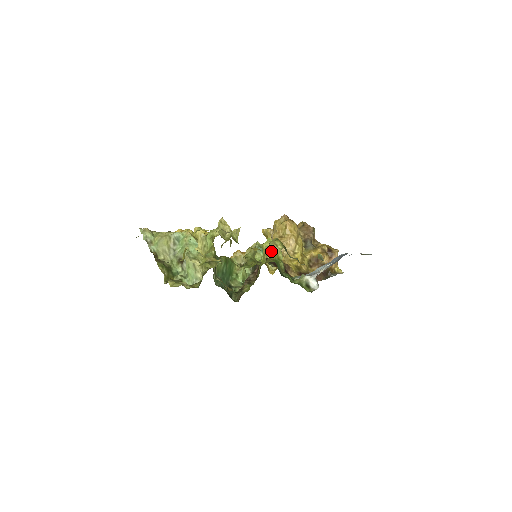
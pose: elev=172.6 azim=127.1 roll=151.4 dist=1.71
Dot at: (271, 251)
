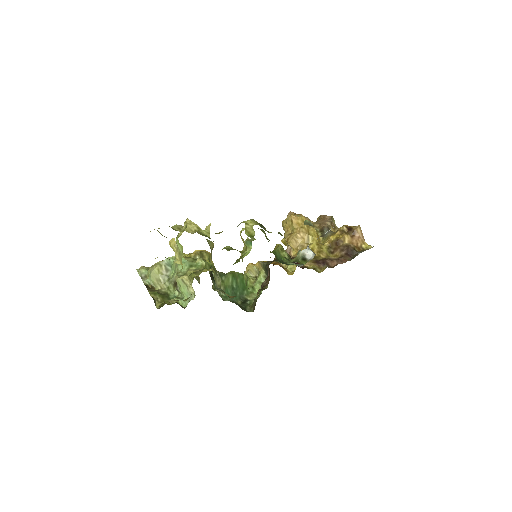
Dot at: occluded
